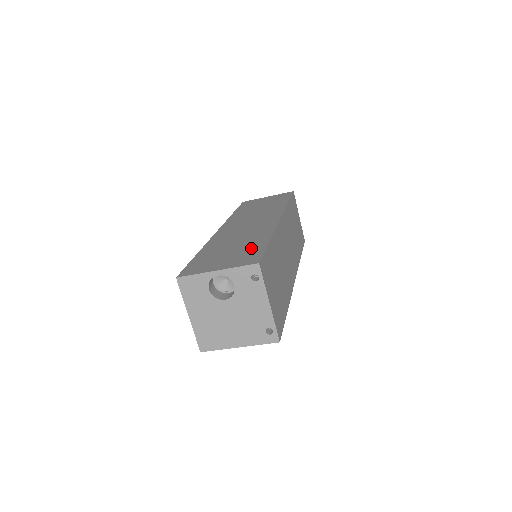
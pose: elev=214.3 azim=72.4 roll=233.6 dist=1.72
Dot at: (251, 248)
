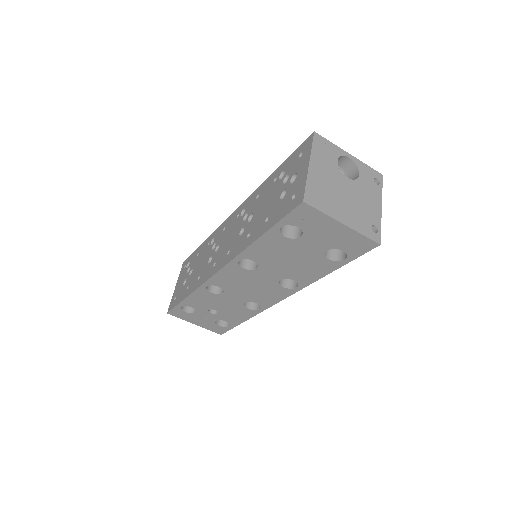
Dot at: occluded
